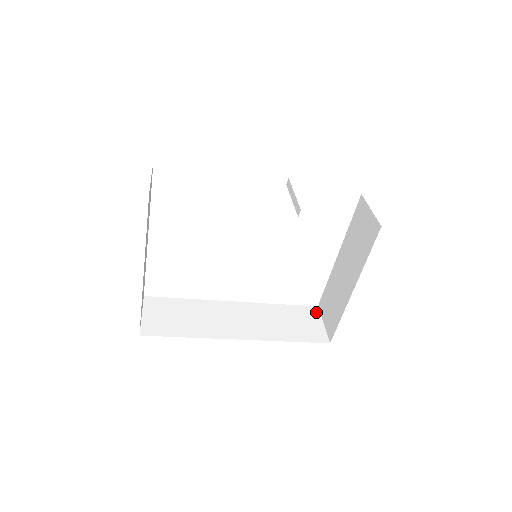
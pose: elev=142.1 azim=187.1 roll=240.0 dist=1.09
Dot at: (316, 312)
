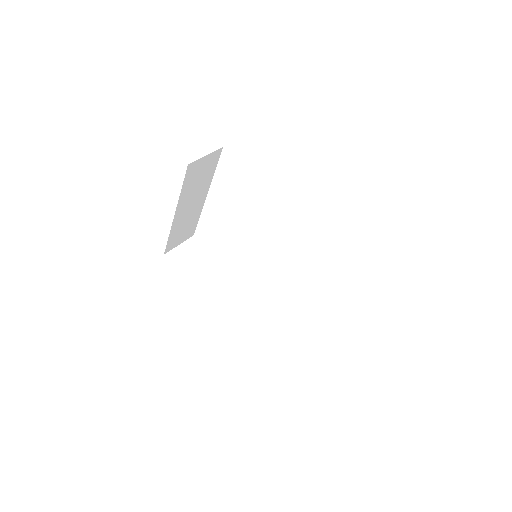
Dot at: (295, 334)
